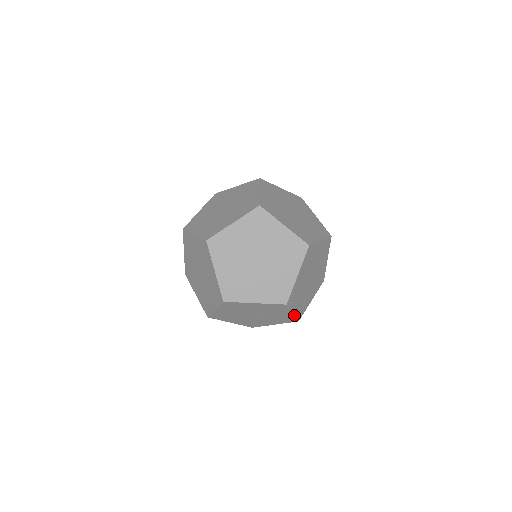
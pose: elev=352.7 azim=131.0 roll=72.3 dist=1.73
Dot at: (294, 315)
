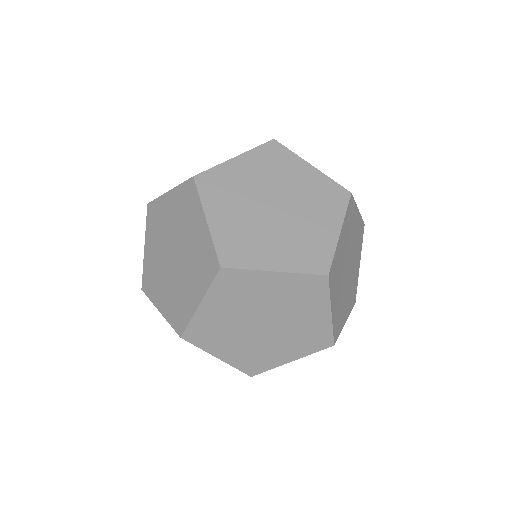
Dot at: (288, 273)
